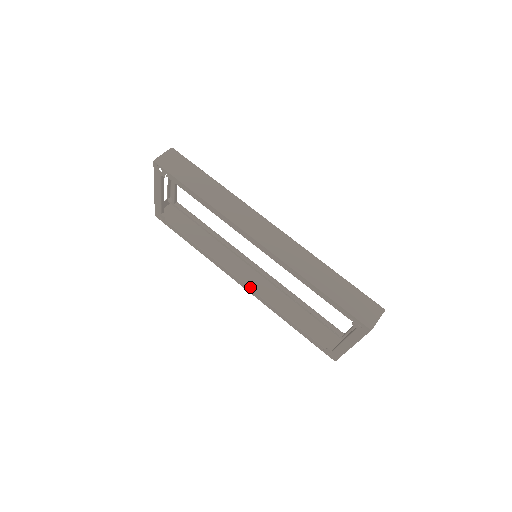
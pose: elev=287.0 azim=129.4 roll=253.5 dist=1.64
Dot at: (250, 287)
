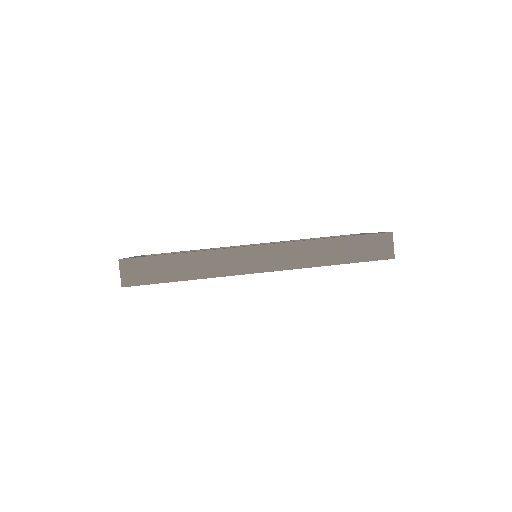
Dot at: occluded
